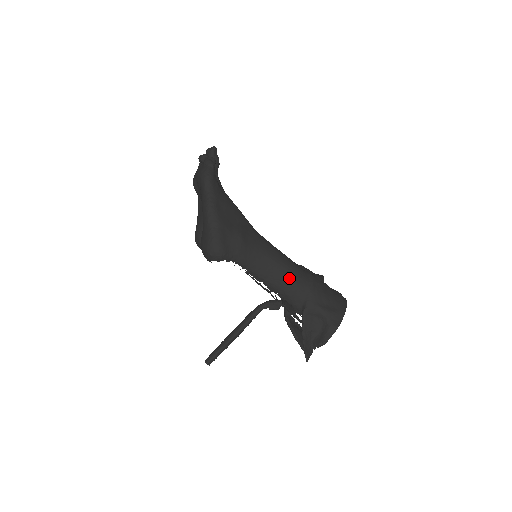
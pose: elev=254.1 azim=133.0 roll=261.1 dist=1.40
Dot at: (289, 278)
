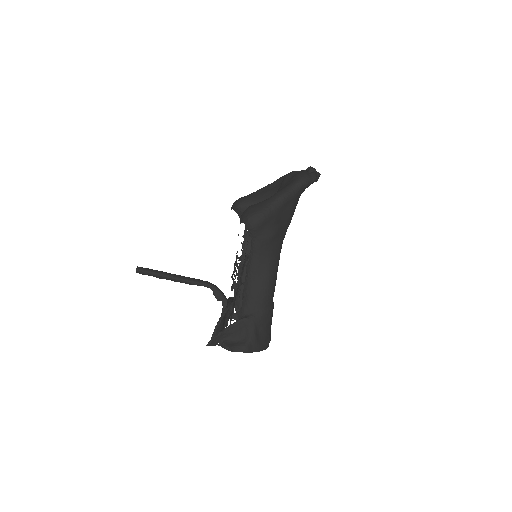
Dot at: (263, 291)
